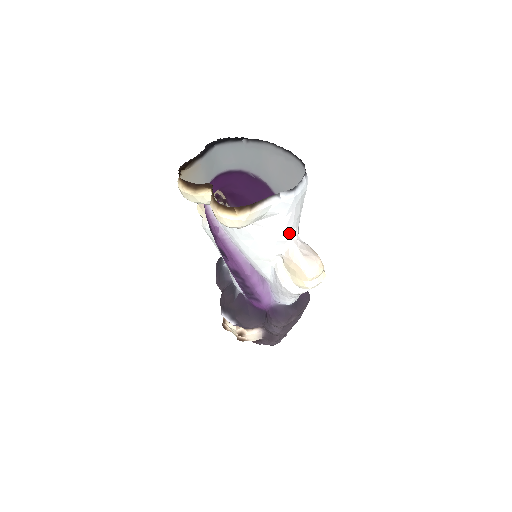
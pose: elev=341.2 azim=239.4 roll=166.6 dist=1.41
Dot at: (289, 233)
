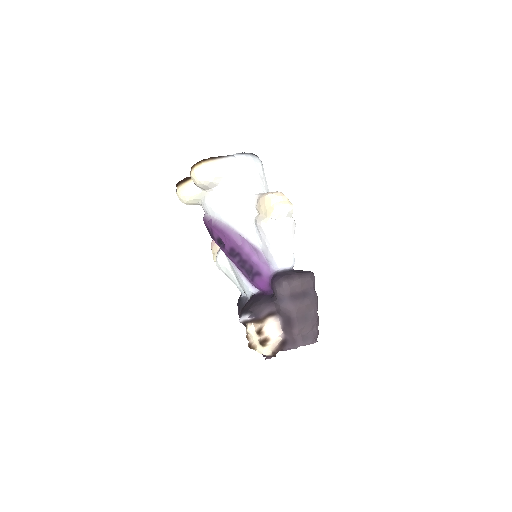
Dot at: (256, 190)
